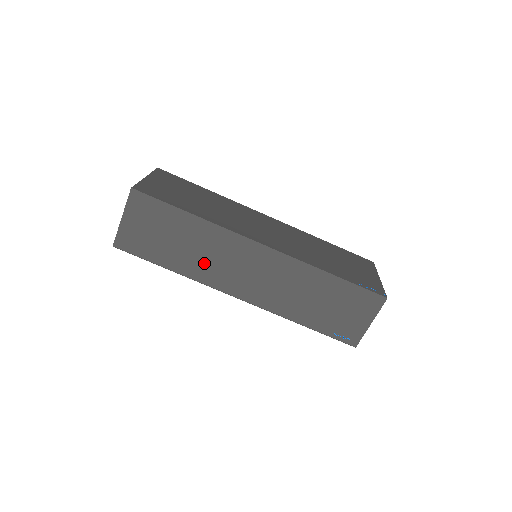
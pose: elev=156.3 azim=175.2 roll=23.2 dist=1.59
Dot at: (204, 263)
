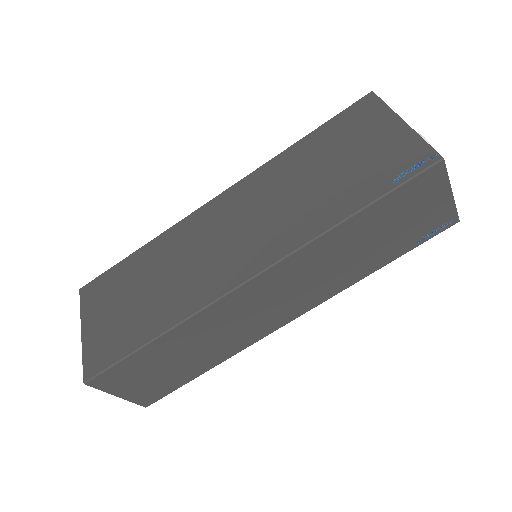
Dot at: (225, 341)
